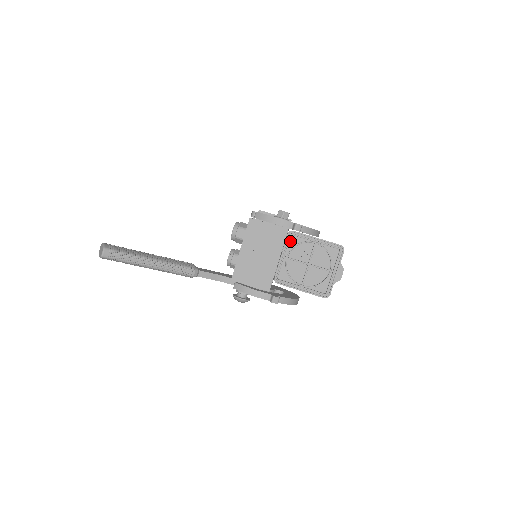
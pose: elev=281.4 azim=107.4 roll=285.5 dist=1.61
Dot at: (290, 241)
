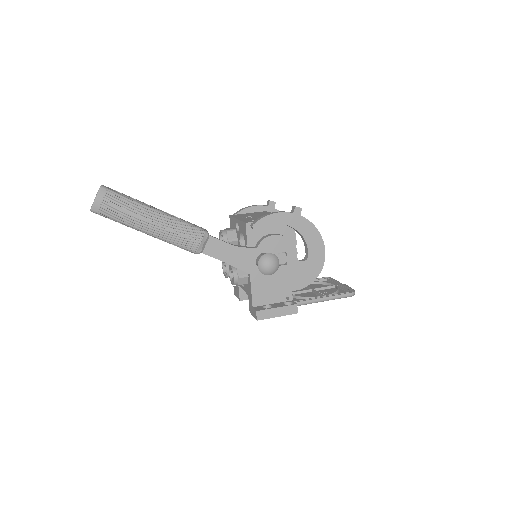
Dot at: occluded
